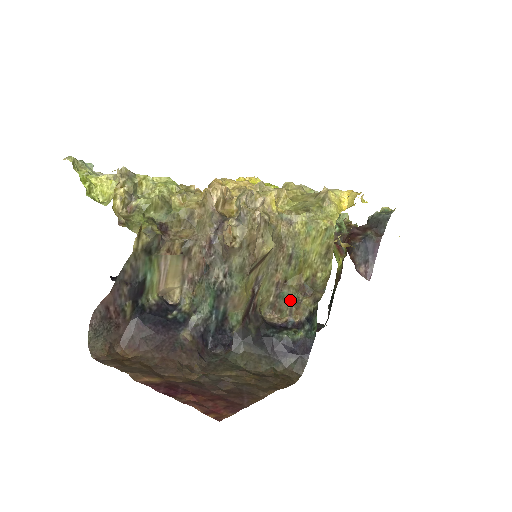
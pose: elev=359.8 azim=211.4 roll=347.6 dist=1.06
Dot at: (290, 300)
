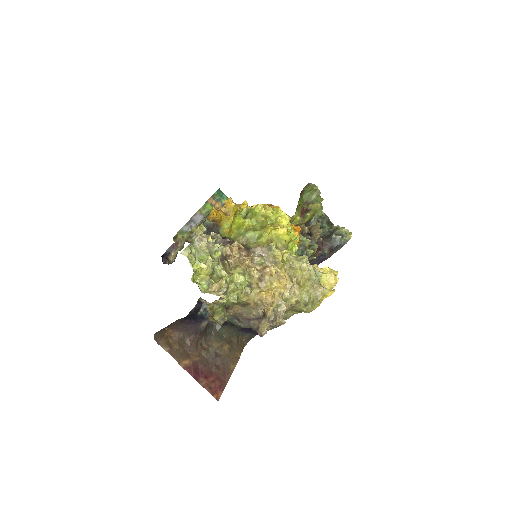
Dot at: occluded
